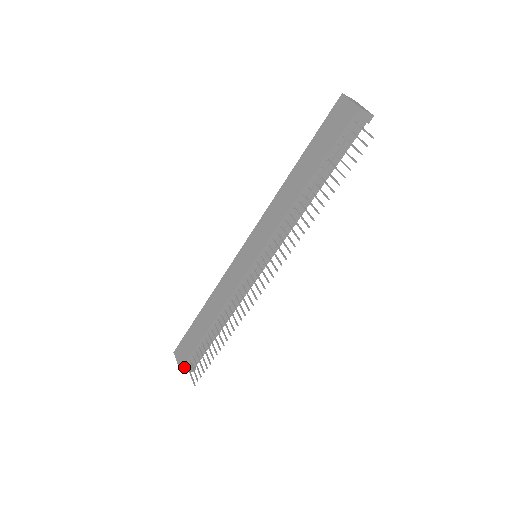
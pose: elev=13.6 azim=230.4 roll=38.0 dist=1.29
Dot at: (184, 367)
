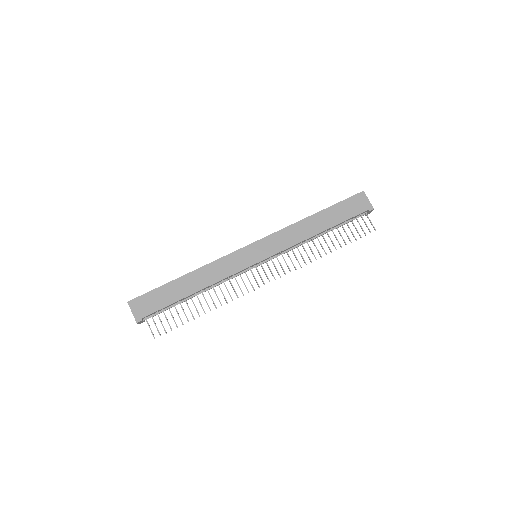
Dot at: (142, 319)
